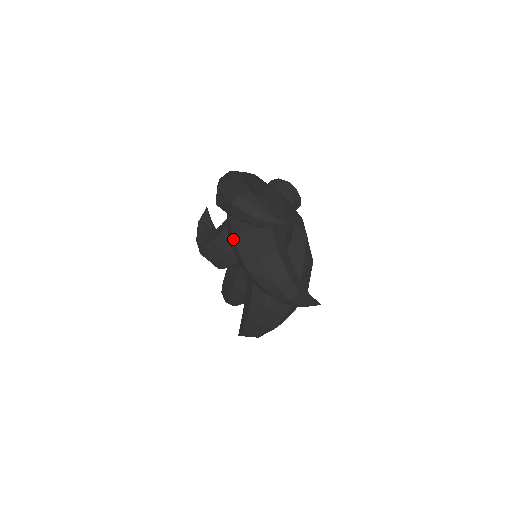
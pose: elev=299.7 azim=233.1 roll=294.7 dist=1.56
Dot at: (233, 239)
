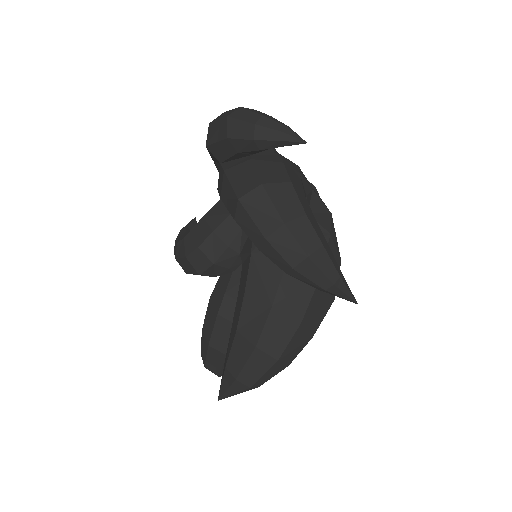
Dot at: (224, 177)
